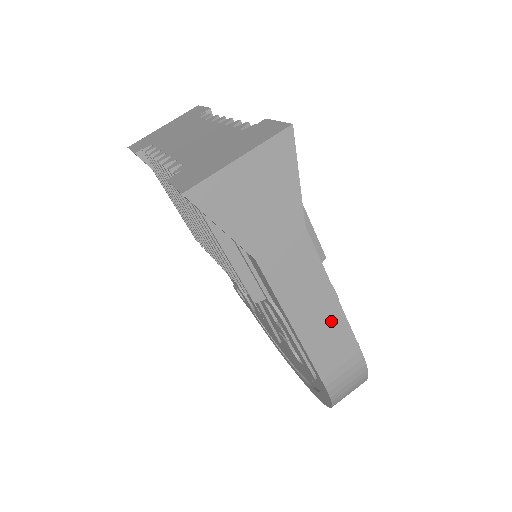
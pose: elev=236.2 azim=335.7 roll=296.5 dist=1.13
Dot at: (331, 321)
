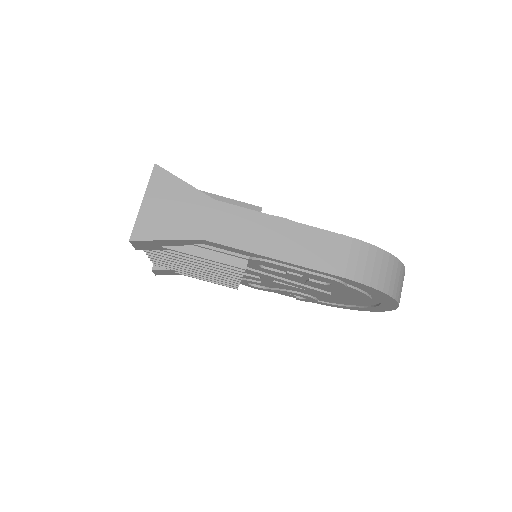
Dot at: (295, 235)
